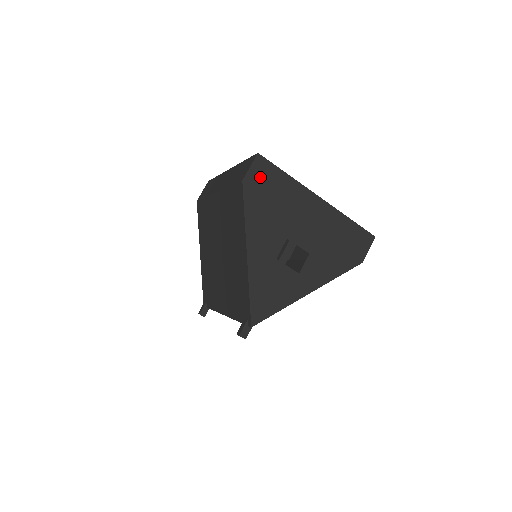
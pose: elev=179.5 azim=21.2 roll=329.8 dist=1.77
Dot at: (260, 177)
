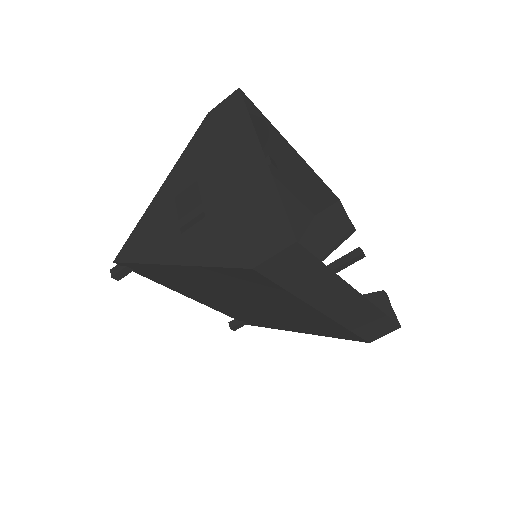
Dot at: (224, 113)
